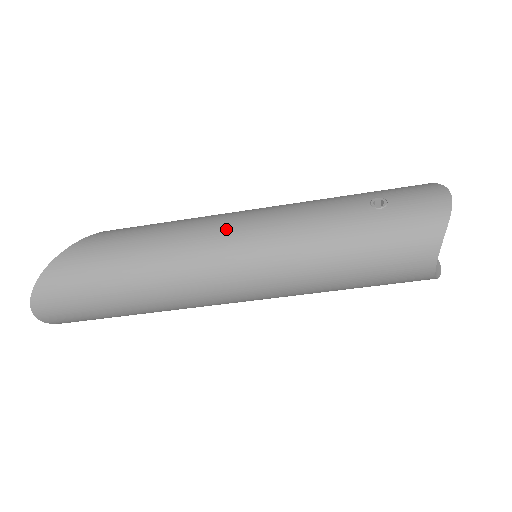
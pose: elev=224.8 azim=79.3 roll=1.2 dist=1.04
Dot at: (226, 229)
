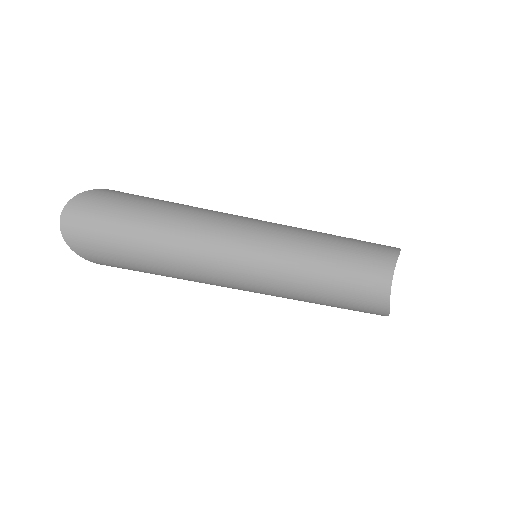
Dot at: occluded
